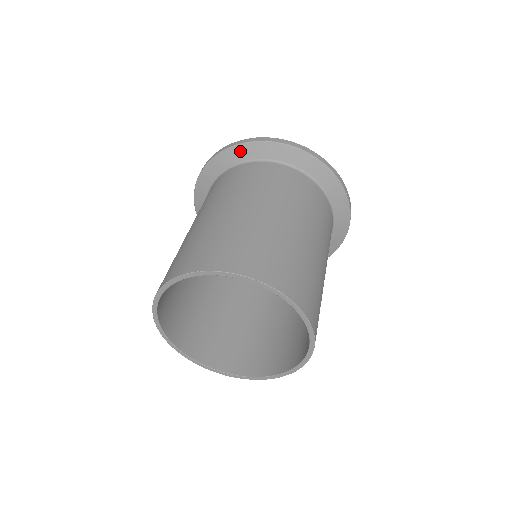
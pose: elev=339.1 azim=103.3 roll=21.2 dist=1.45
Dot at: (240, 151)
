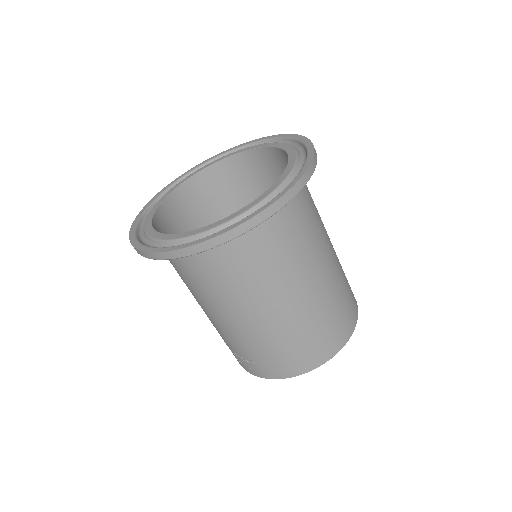
Dot at: occluded
